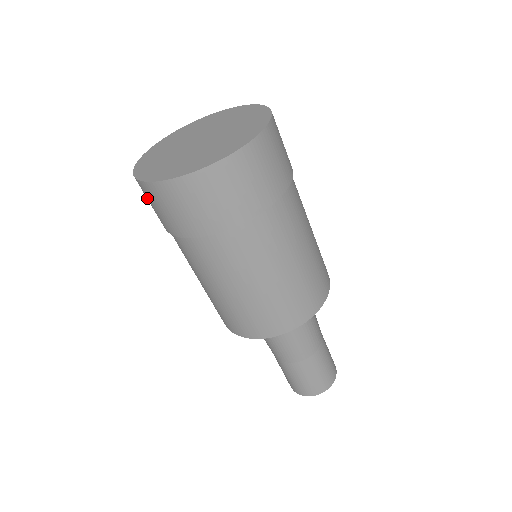
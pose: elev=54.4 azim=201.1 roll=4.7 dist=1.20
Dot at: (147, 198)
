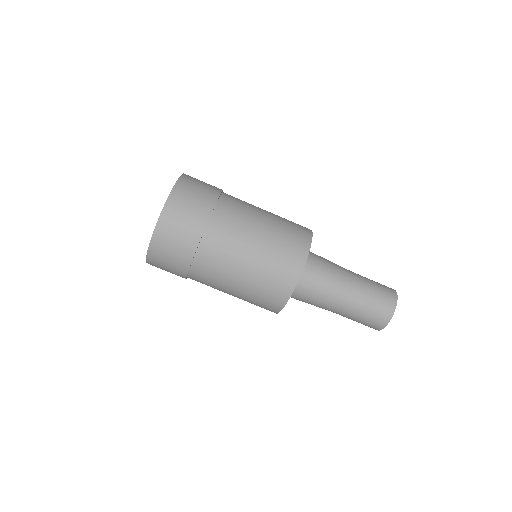
Dot at: occluded
